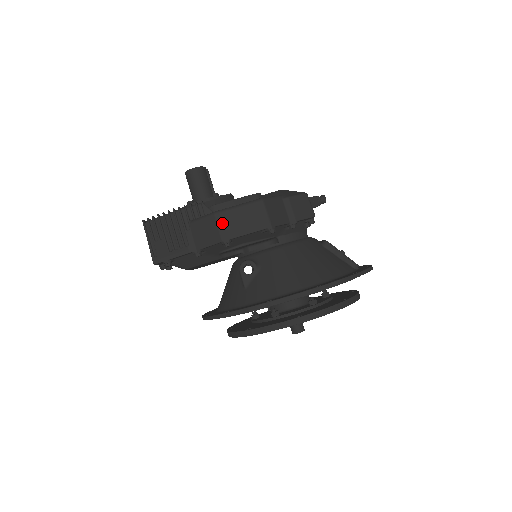
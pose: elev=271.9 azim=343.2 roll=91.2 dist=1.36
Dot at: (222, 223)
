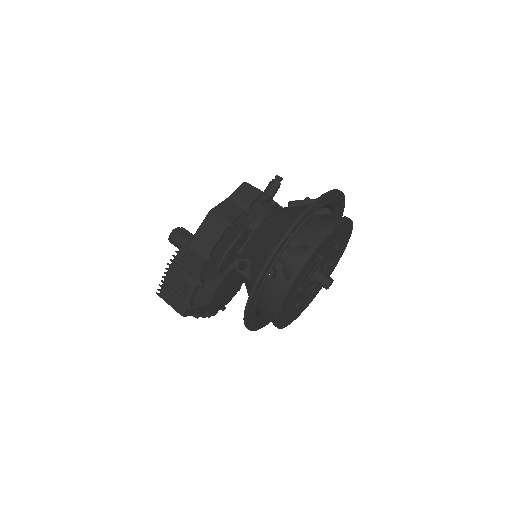
Dot at: (196, 249)
